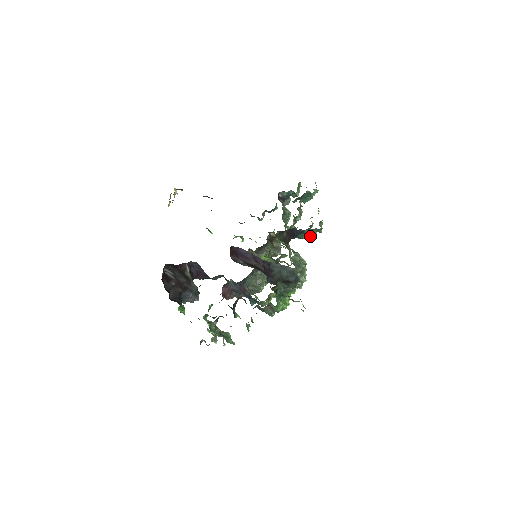
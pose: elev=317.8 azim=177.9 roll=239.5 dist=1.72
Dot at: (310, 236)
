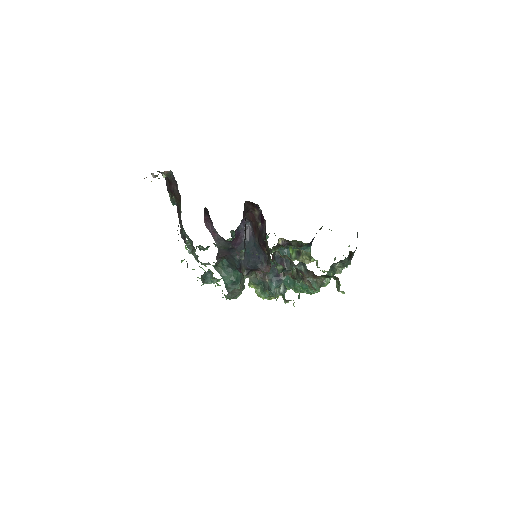
Dot at: occluded
